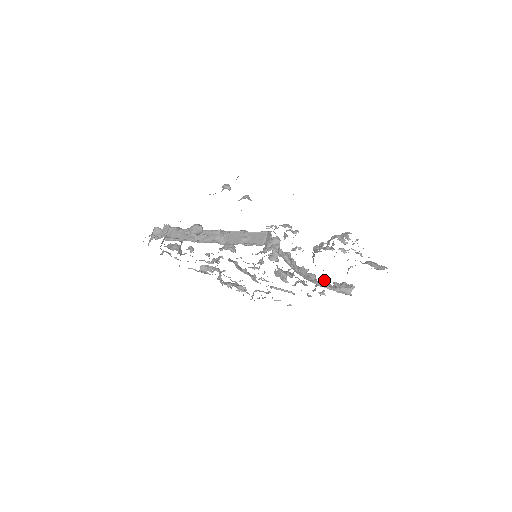
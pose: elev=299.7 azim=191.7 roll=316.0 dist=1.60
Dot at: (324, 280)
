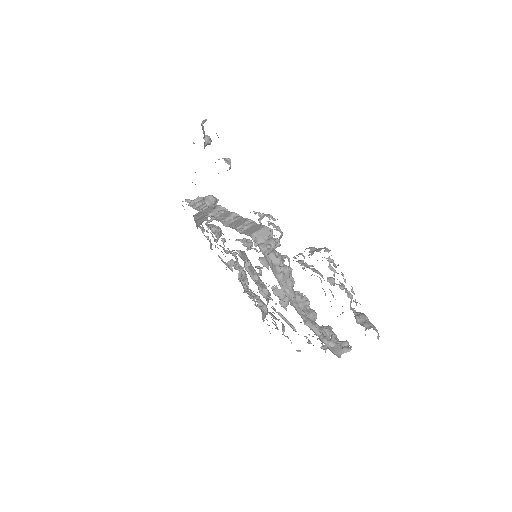
Dot at: (326, 327)
